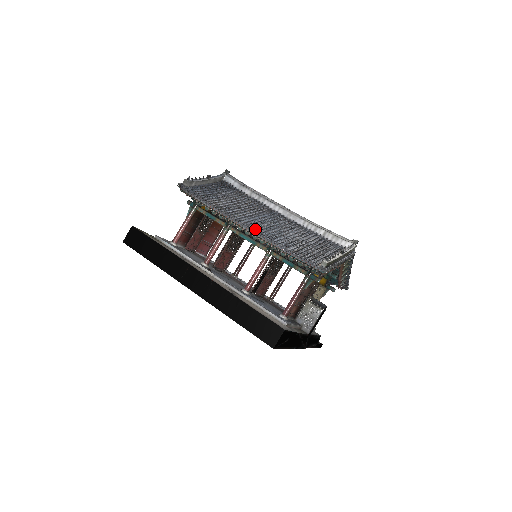
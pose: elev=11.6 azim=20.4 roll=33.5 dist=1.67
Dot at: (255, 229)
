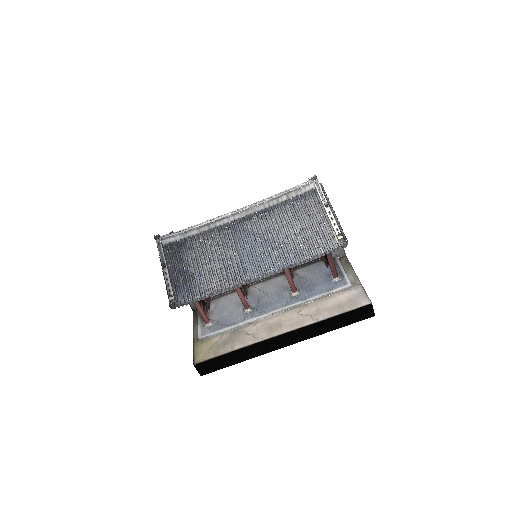
Dot at: (266, 269)
